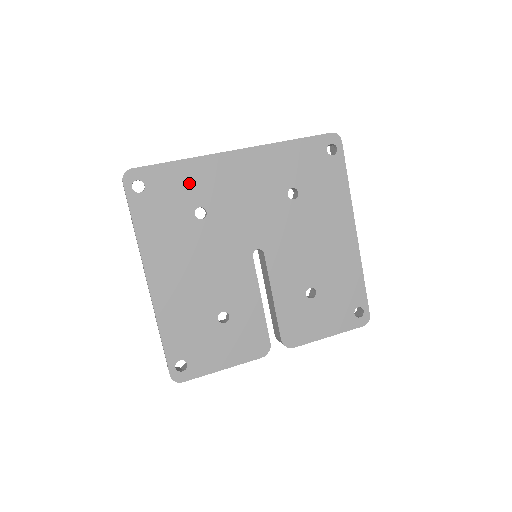
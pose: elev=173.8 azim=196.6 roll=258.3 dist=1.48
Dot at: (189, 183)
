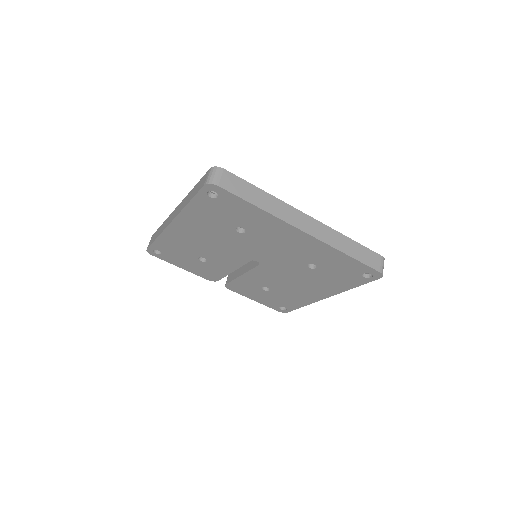
Dot at: (250, 218)
